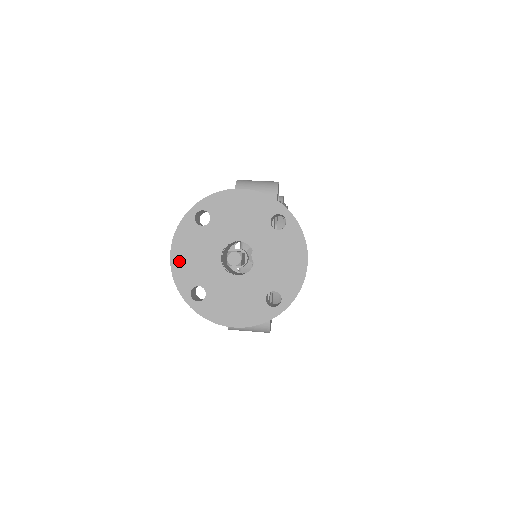
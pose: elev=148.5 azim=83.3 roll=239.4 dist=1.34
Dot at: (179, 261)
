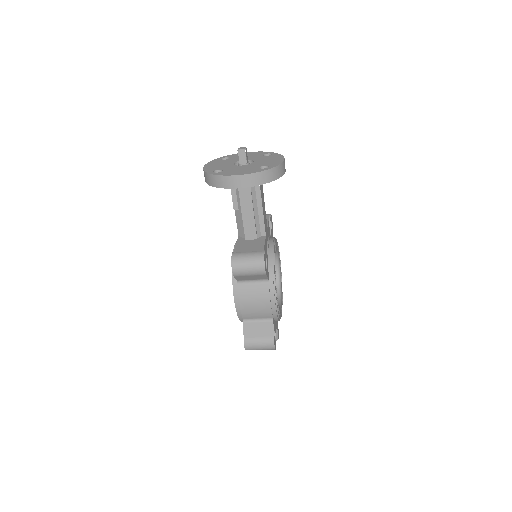
Dot at: (209, 167)
